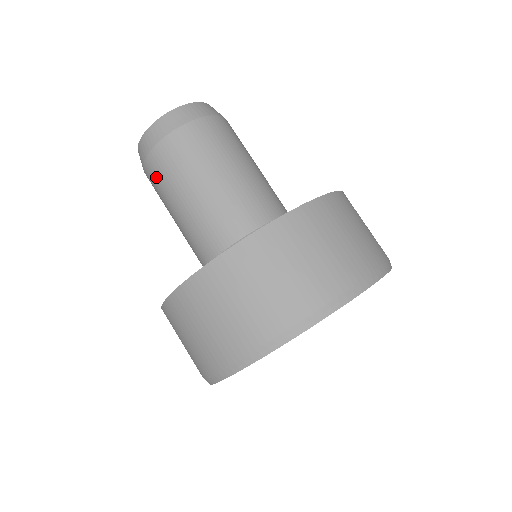
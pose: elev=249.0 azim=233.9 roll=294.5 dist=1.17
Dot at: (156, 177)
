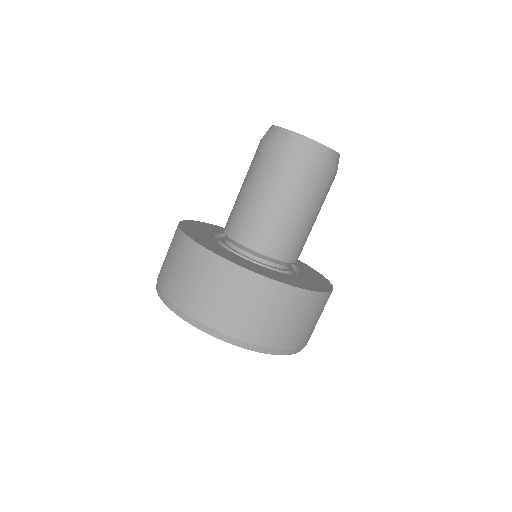
Dot at: (266, 161)
